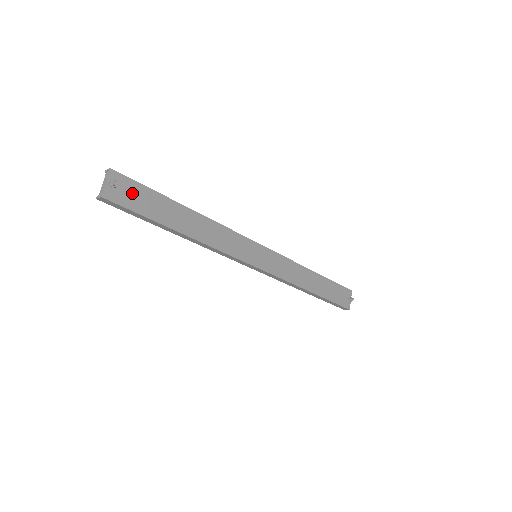
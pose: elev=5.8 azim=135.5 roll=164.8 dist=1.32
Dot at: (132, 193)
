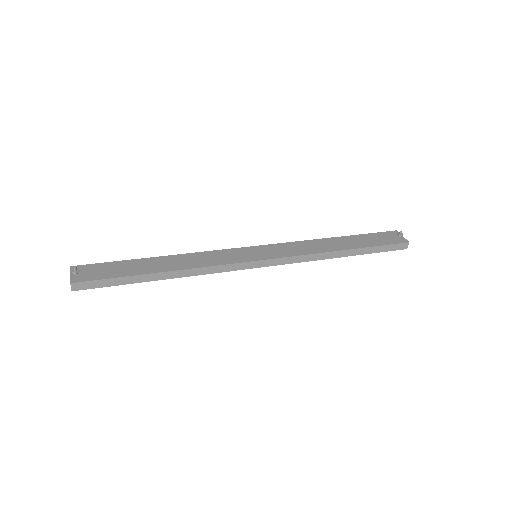
Dot at: (98, 271)
